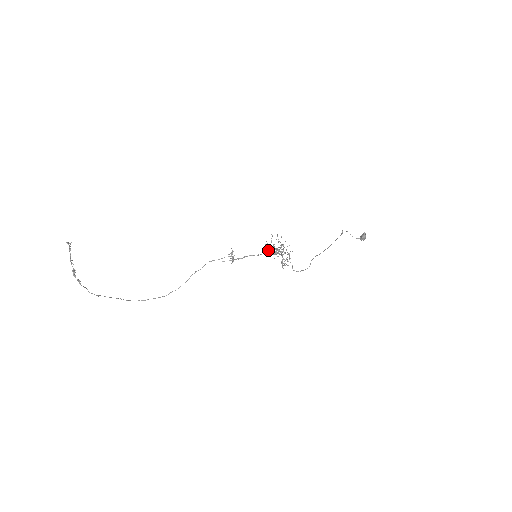
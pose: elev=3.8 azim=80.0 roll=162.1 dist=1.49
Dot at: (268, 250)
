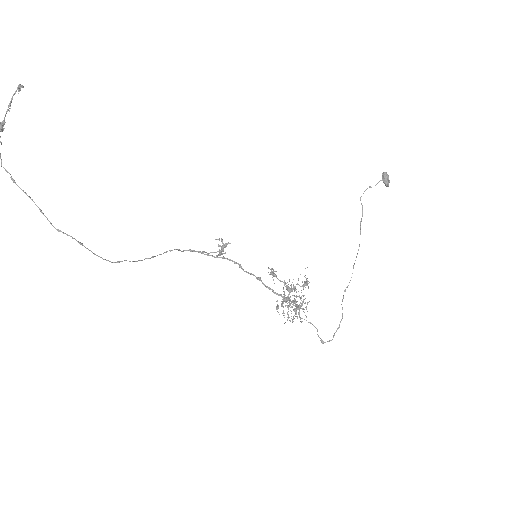
Dot at: (273, 274)
